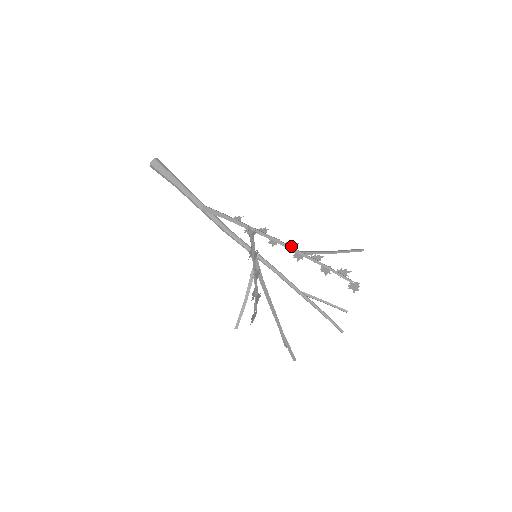
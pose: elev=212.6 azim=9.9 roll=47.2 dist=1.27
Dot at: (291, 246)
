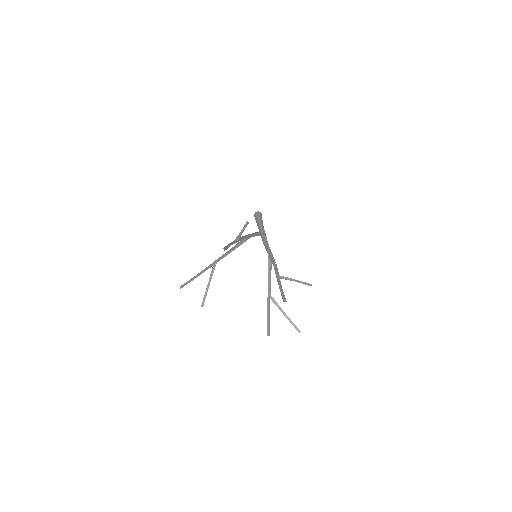
Dot at: (239, 239)
